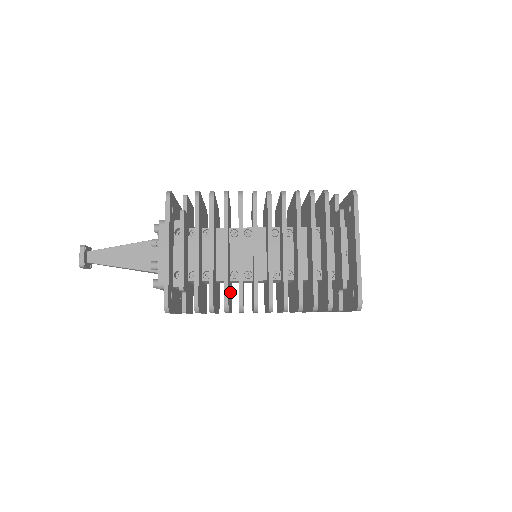
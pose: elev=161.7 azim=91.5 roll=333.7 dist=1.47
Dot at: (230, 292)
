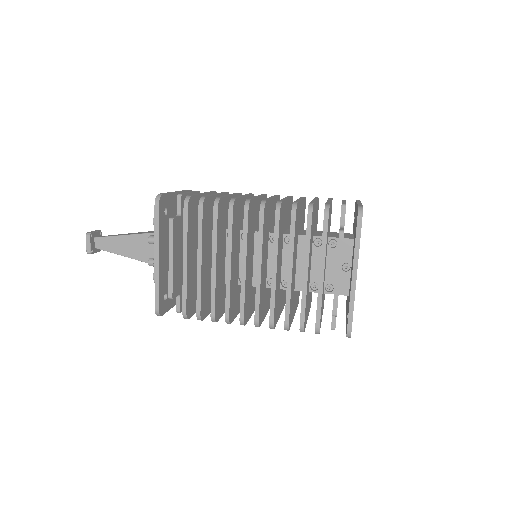
Dot at: occluded
